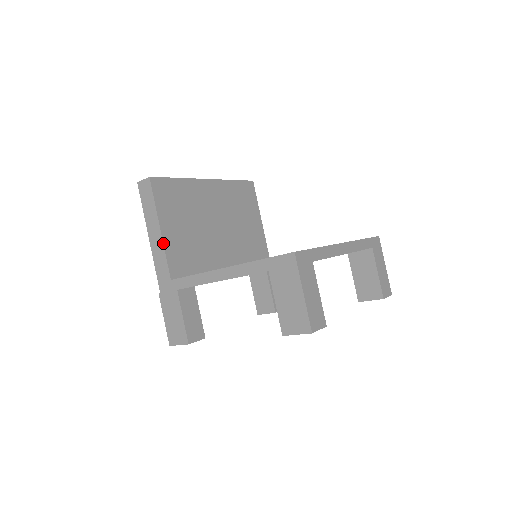
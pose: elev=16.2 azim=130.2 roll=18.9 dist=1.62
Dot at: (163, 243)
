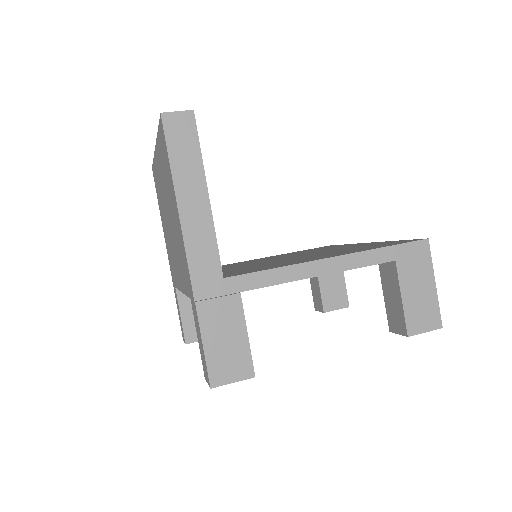
Dot at: occluded
